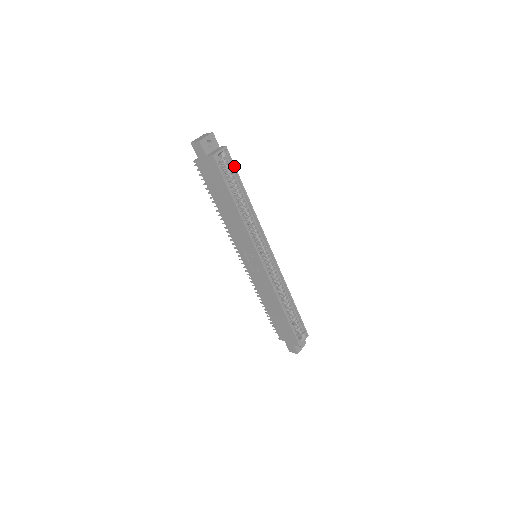
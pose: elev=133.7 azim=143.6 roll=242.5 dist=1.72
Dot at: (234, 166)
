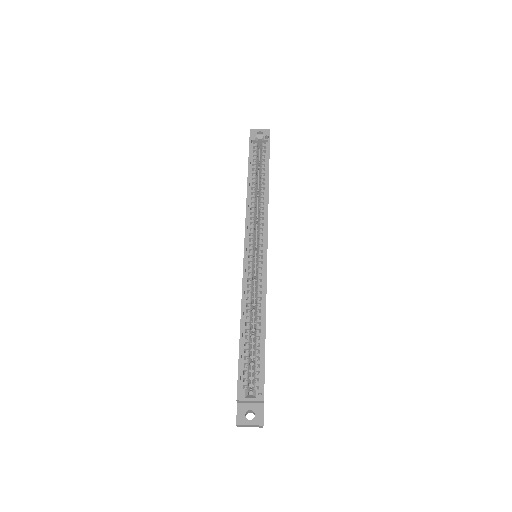
Dot at: (269, 151)
